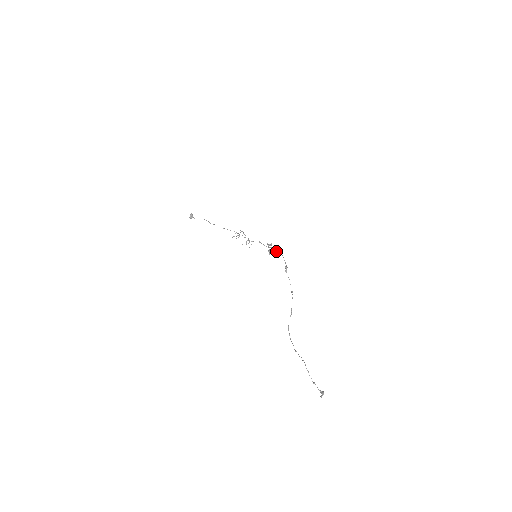
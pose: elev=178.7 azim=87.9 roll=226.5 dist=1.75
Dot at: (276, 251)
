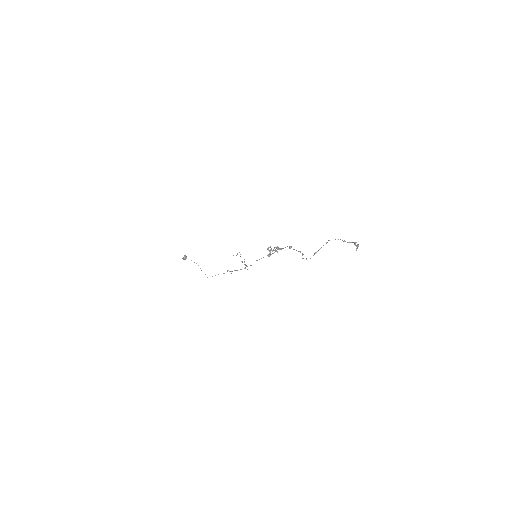
Dot at: (277, 248)
